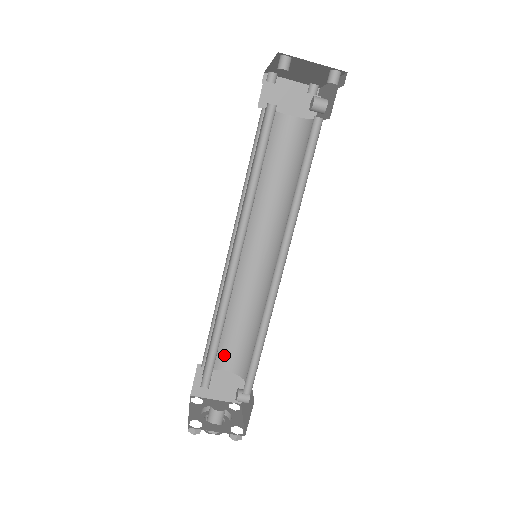
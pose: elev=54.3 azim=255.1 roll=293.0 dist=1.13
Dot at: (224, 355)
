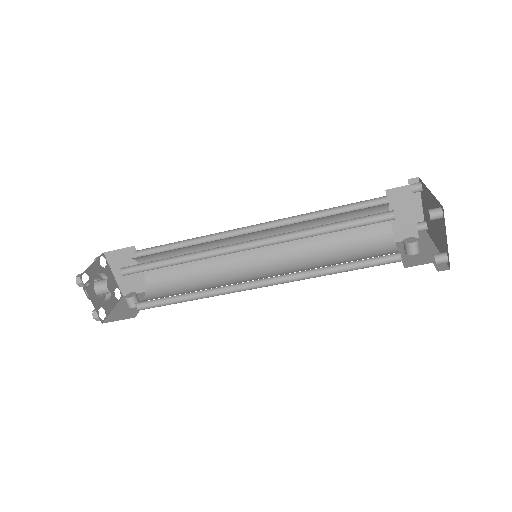
Dot at: occluded
